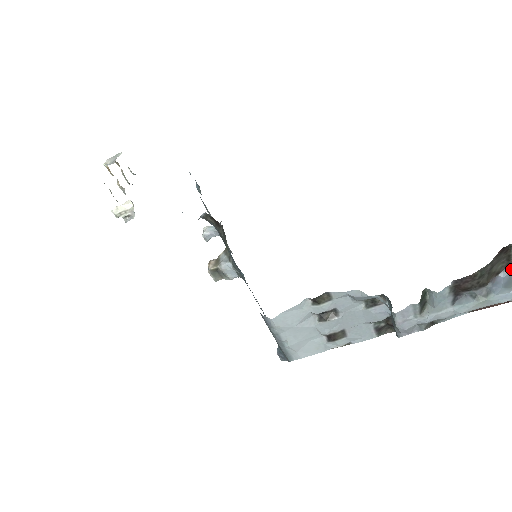
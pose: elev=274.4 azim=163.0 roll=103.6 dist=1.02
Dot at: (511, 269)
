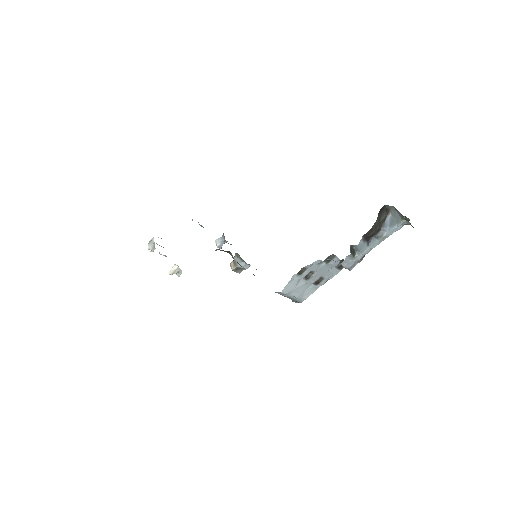
Dot at: (391, 214)
